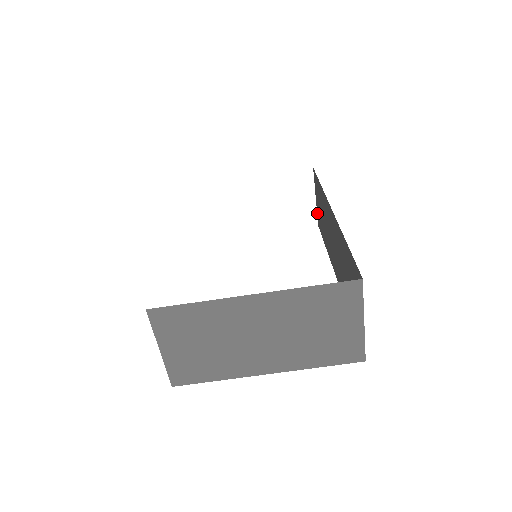
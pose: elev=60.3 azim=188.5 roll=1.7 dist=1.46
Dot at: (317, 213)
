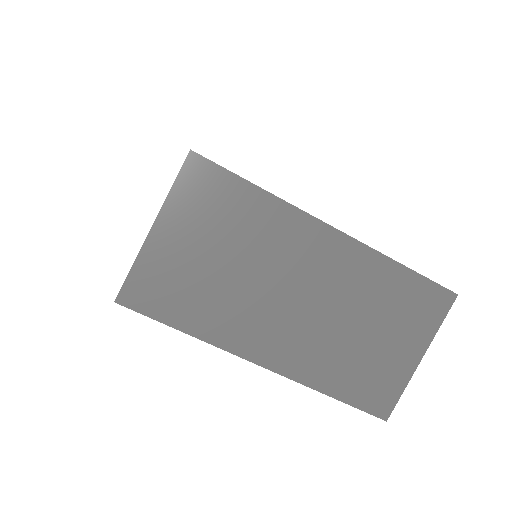
Dot at: occluded
